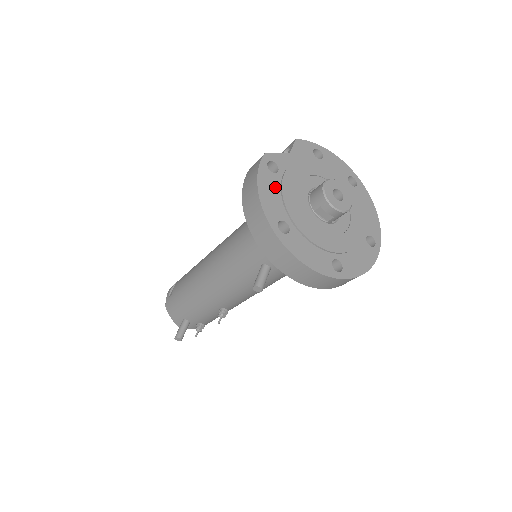
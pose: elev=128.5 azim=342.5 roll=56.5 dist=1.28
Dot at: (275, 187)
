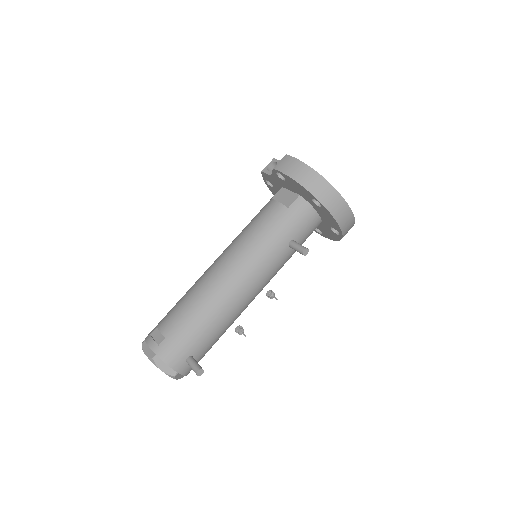
Dot at: occluded
